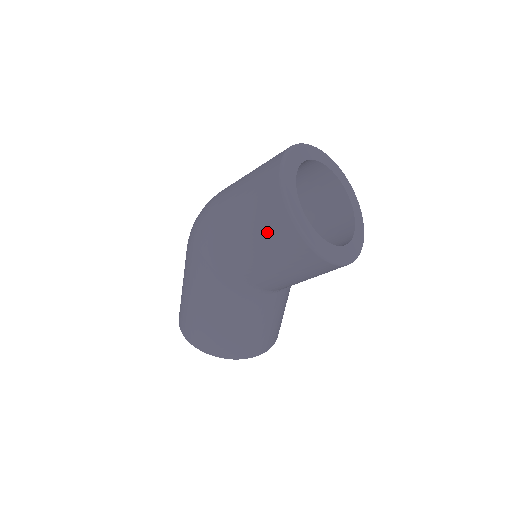
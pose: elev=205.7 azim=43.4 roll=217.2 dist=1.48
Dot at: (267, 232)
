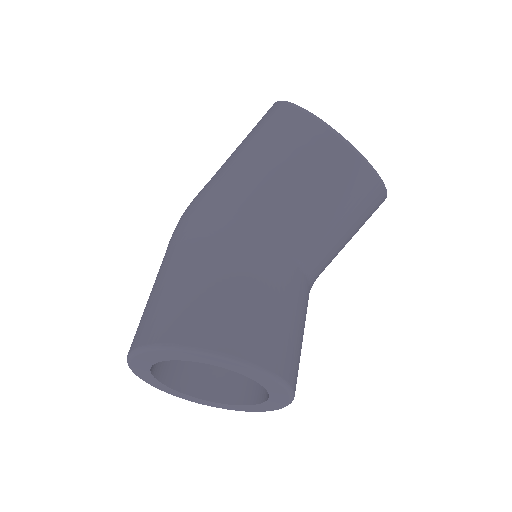
Dot at: (260, 130)
